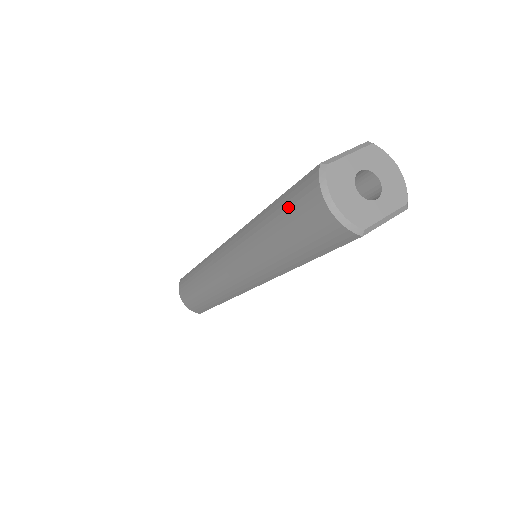
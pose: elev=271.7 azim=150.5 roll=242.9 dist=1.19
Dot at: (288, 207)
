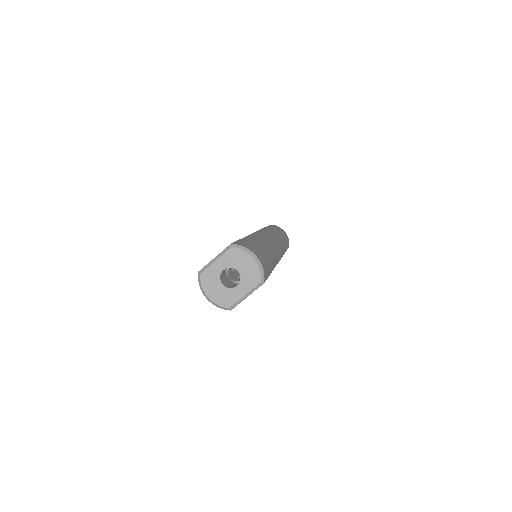
Dot at: occluded
